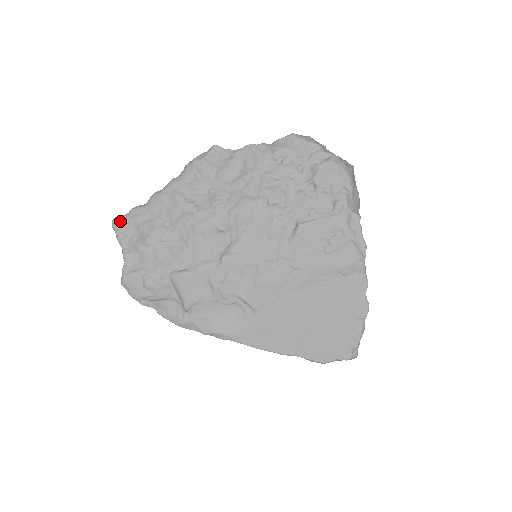
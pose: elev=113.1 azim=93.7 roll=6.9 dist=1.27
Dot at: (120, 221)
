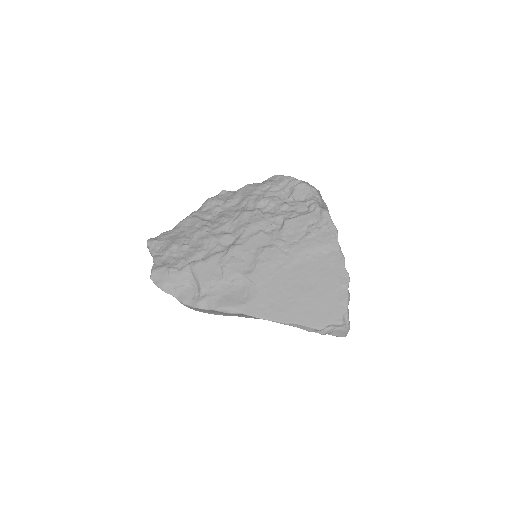
Dot at: (153, 239)
